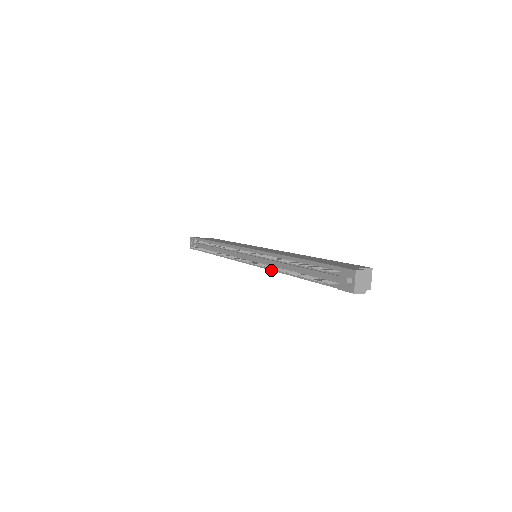
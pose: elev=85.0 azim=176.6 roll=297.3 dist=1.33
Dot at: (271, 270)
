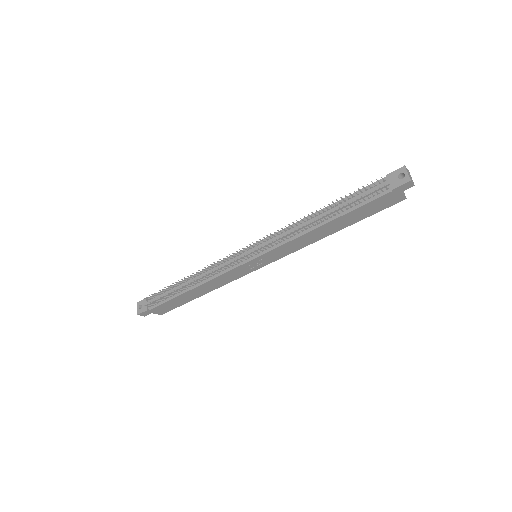
Dot at: (294, 239)
